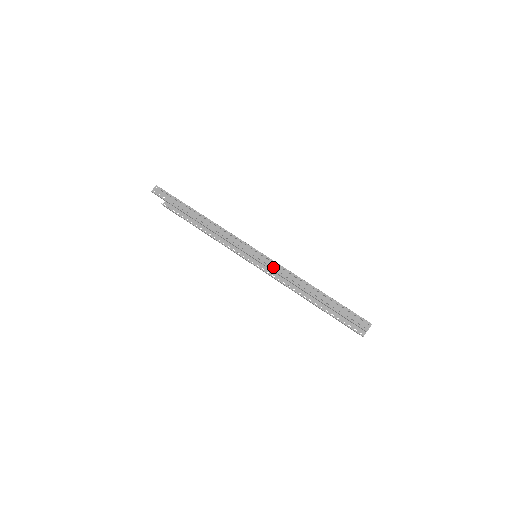
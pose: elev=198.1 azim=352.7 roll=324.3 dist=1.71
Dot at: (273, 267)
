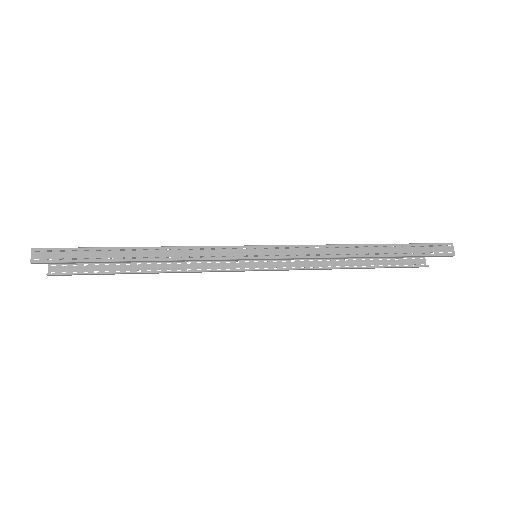
Dot at: (302, 253)
